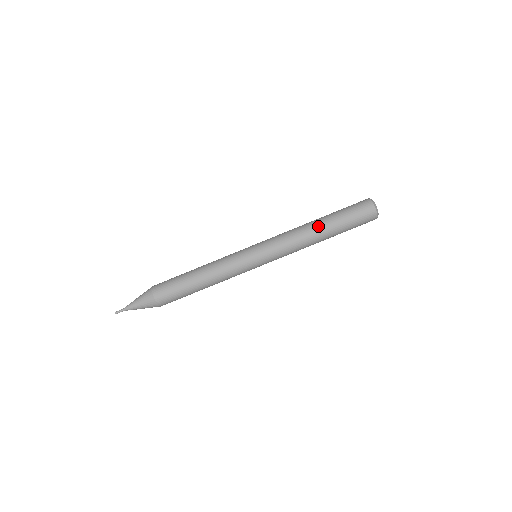
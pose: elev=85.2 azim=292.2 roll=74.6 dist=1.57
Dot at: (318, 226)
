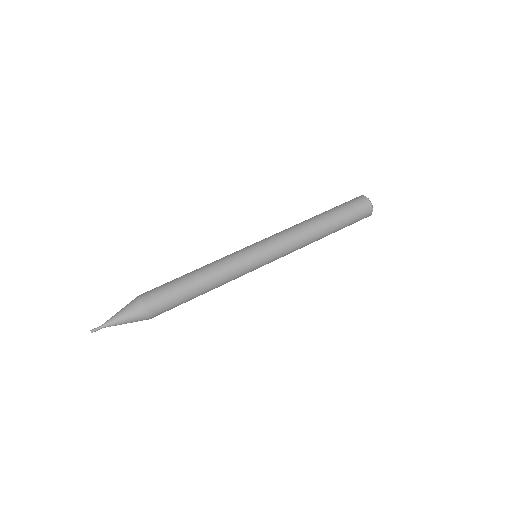
Dot at: (318, 219)
